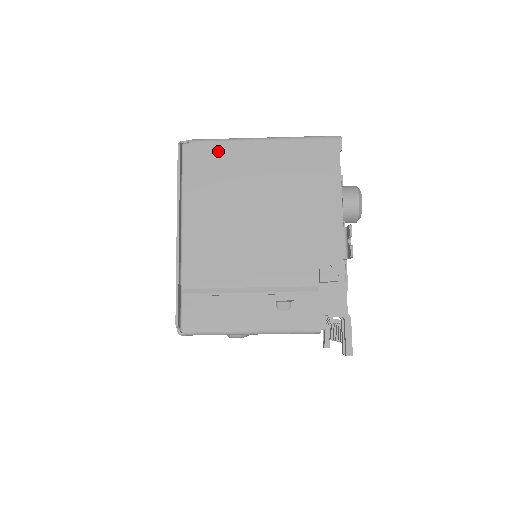
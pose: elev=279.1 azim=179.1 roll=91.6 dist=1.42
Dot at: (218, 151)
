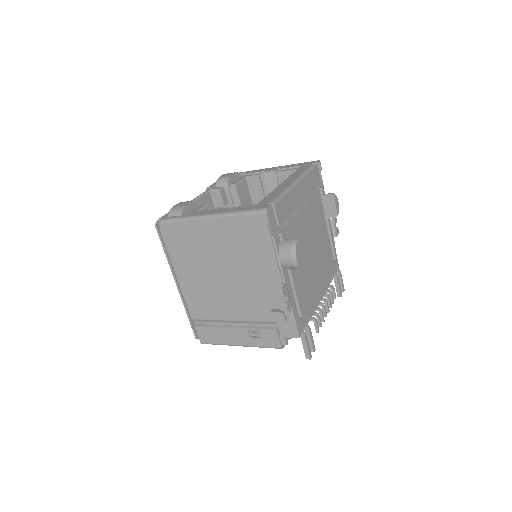
Dot at: (182, 229)
